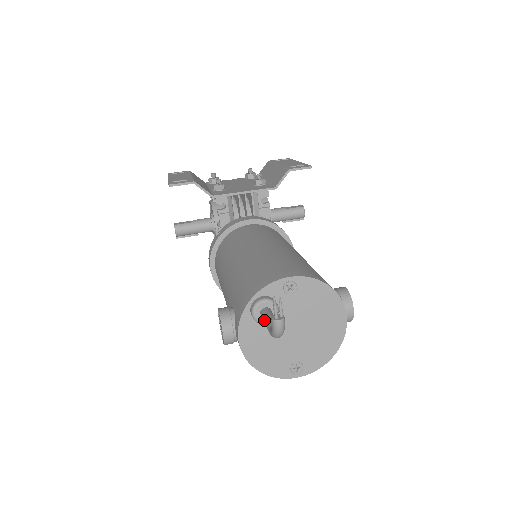
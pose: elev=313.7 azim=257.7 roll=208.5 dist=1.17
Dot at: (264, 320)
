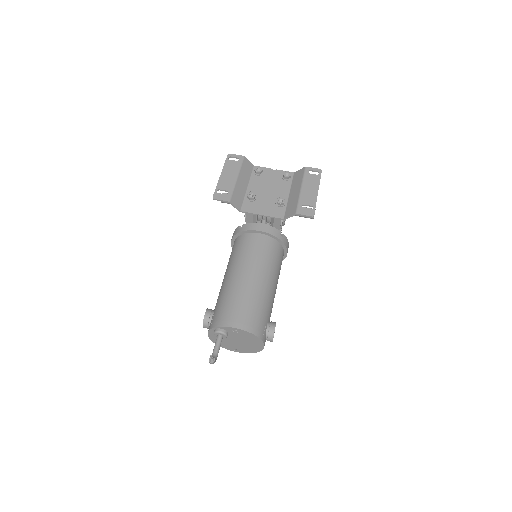
Dot at: (215, 344)
